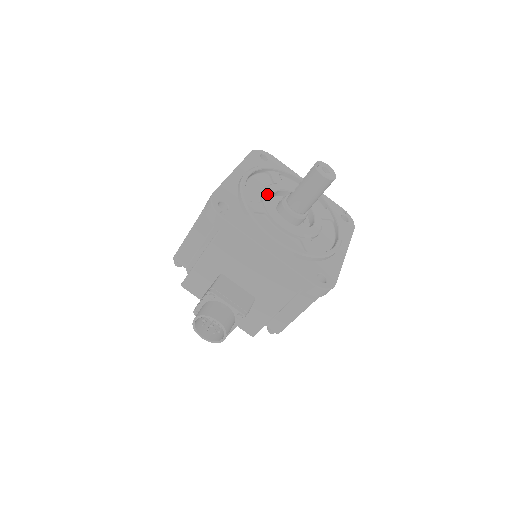
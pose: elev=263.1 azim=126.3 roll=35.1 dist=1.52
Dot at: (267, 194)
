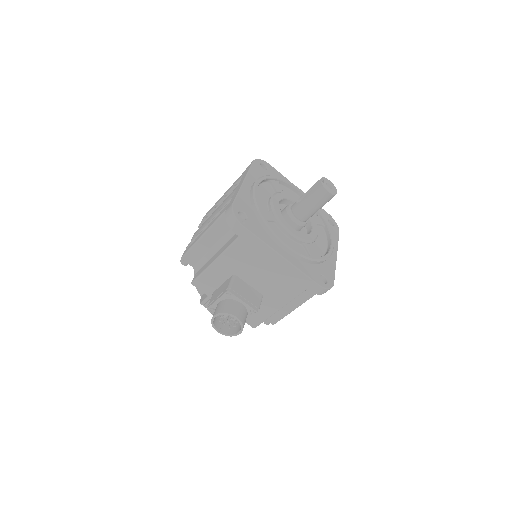
Dot at: (274, 203)
